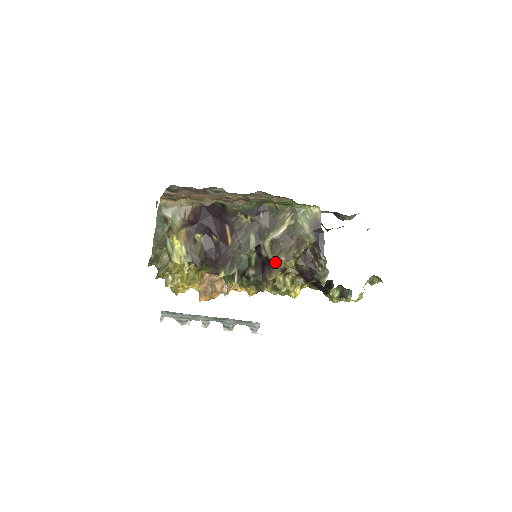
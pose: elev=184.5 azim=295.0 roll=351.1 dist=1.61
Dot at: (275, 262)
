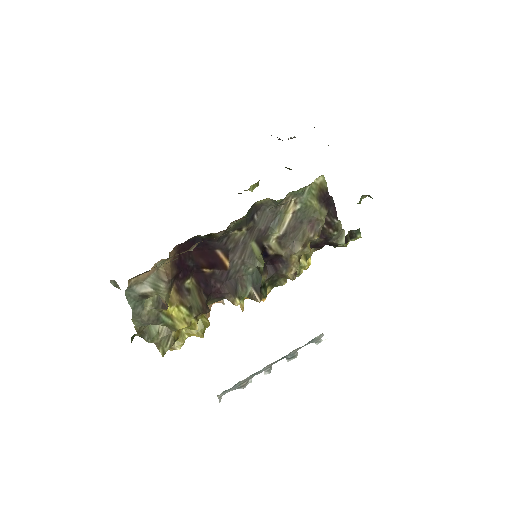
Dot at: (291, 256)
